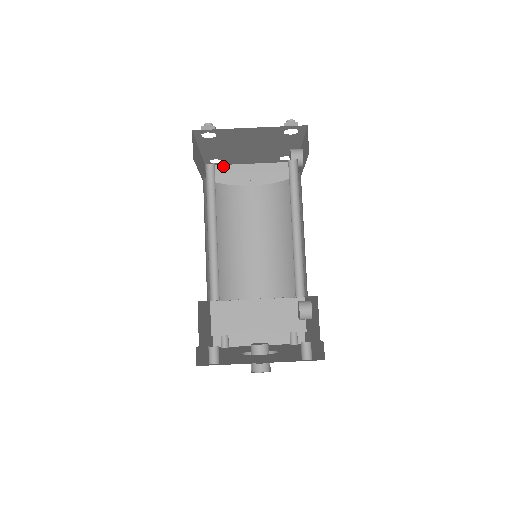
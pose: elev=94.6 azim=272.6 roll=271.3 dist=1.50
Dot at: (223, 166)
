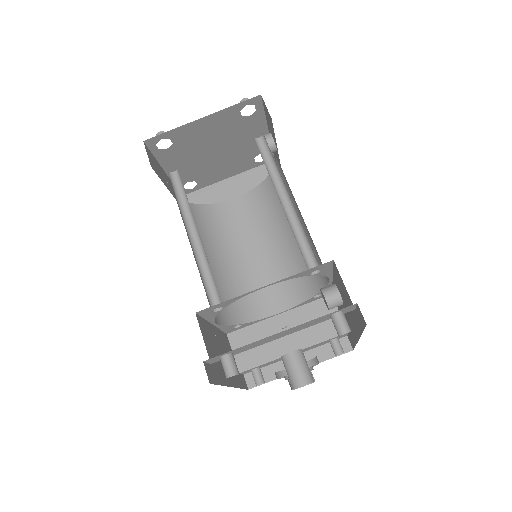
Dot at: (200, 190)
